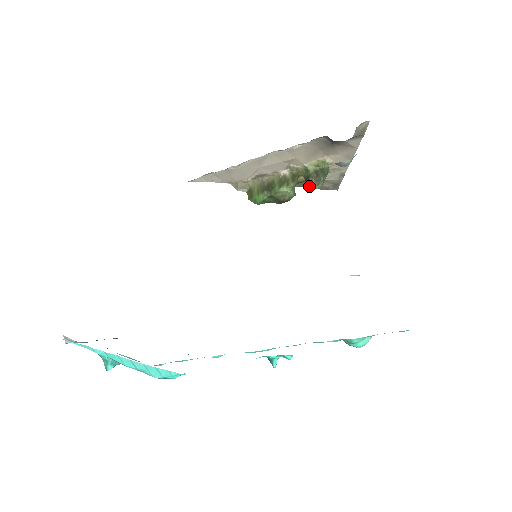
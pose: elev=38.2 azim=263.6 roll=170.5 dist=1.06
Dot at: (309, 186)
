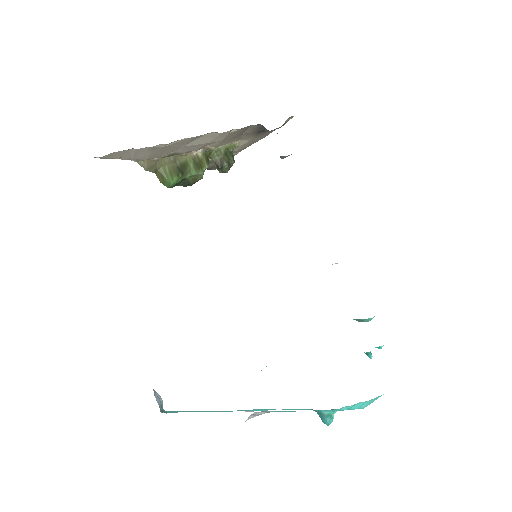
Dot at: (222, 170)
